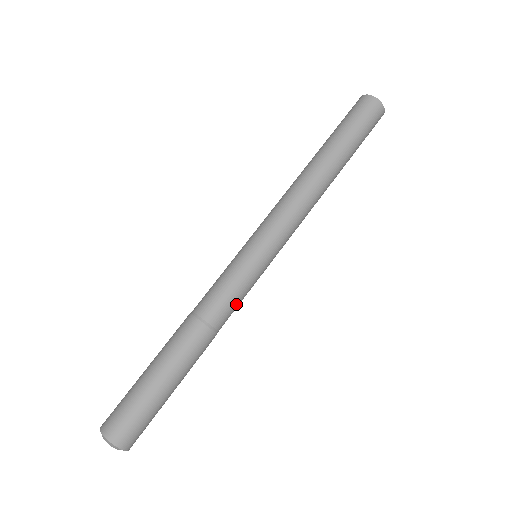
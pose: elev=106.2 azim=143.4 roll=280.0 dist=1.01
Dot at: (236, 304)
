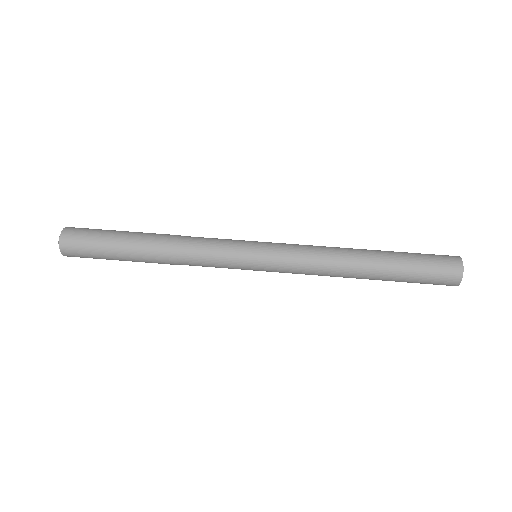
Dot at: (207, 251)
